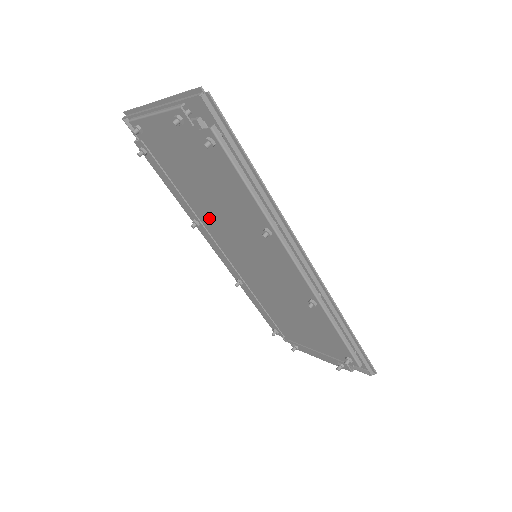
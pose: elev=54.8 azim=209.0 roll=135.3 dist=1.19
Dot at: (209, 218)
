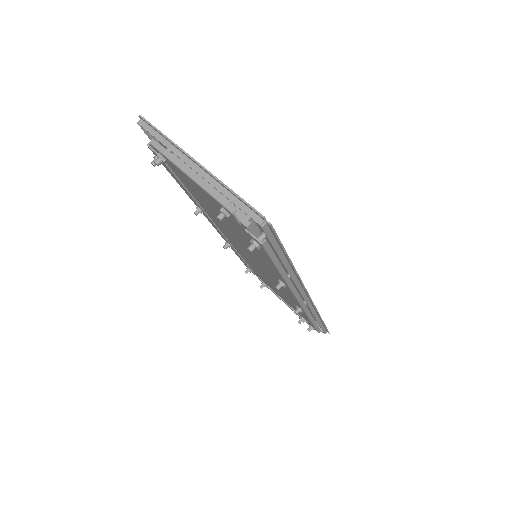
Dot at: (218, 222)
